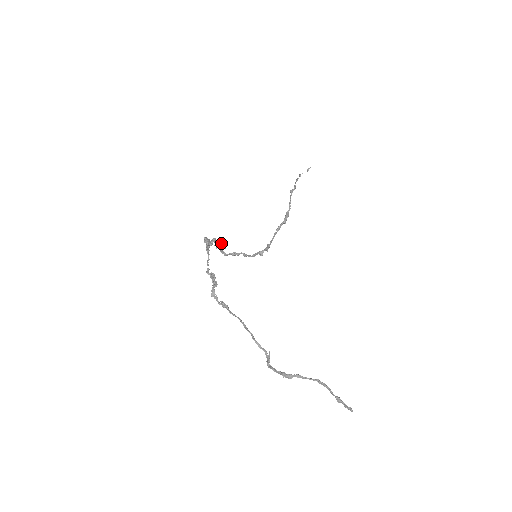
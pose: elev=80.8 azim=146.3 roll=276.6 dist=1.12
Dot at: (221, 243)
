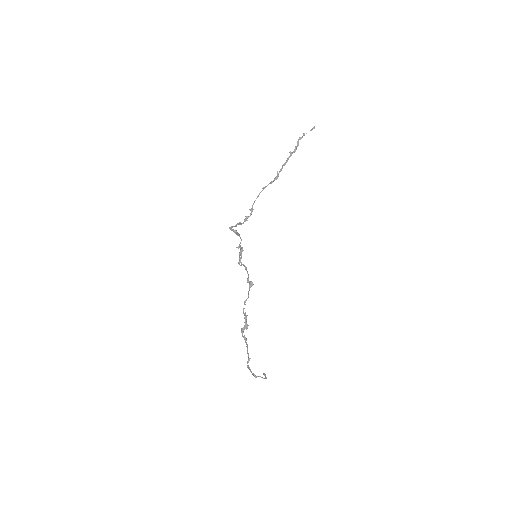
Dot at: (239, 236)
